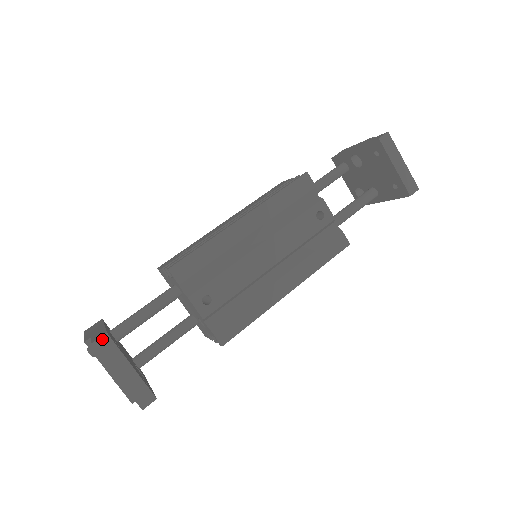
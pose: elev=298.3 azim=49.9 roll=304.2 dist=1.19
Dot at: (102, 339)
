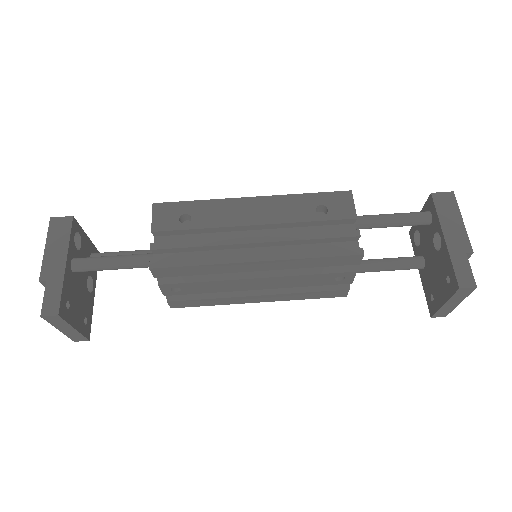
Dot at: (52, 317)
